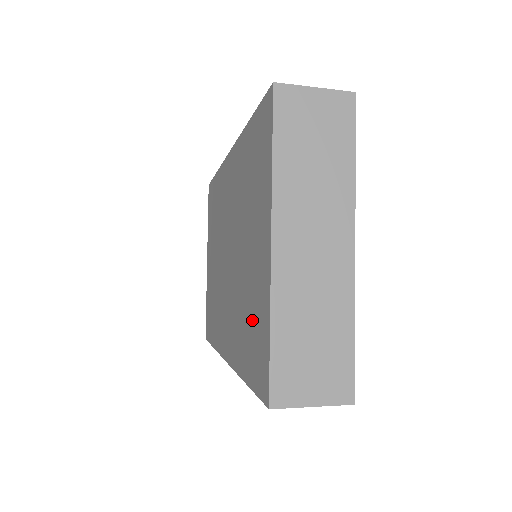
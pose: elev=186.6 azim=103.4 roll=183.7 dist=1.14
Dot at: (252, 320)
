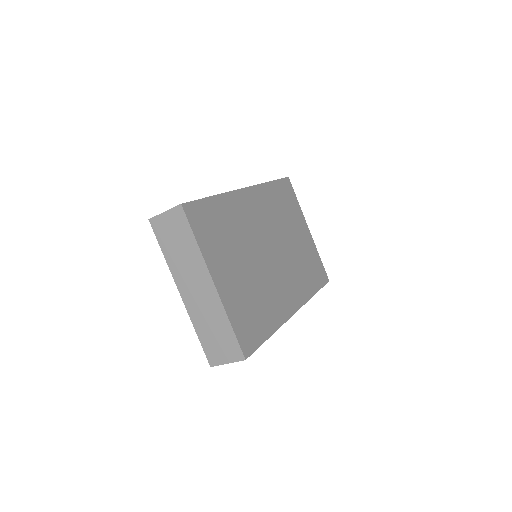
Dot at: occluded
